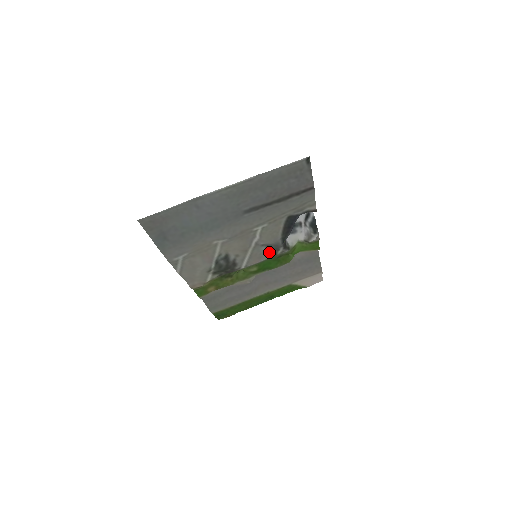
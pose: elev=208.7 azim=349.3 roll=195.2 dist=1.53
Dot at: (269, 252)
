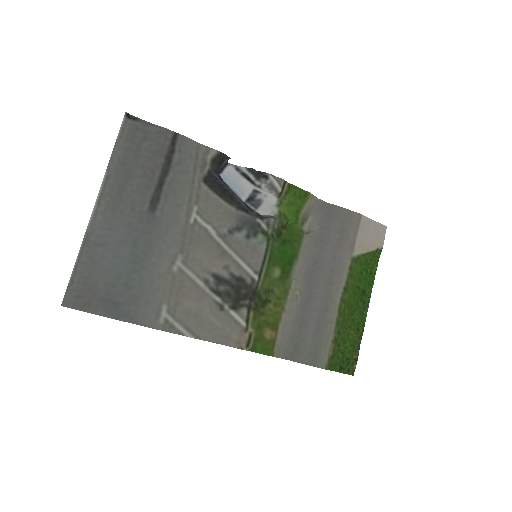
Dot at: (254, 236)
